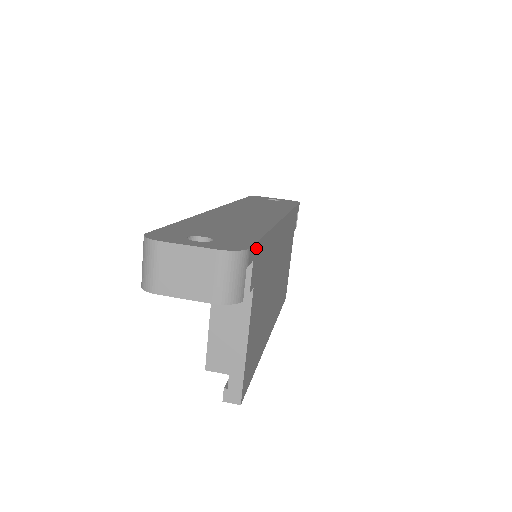
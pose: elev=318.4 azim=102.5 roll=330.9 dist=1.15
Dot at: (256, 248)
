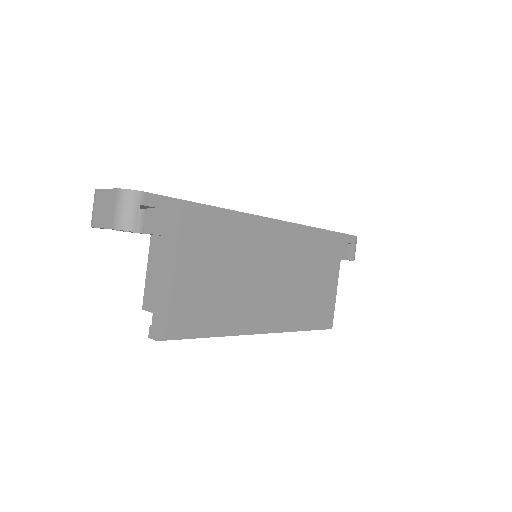
Dot at: (168, 202)
